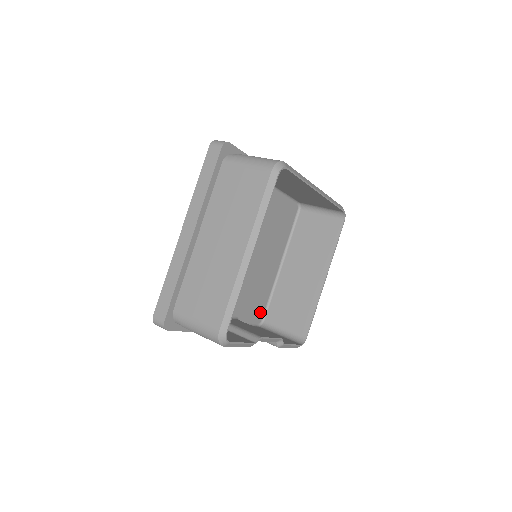
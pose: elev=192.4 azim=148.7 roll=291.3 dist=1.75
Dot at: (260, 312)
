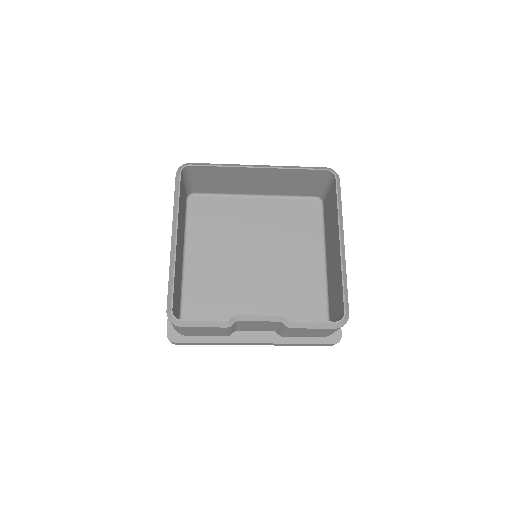
Dot at: (319, 316)
